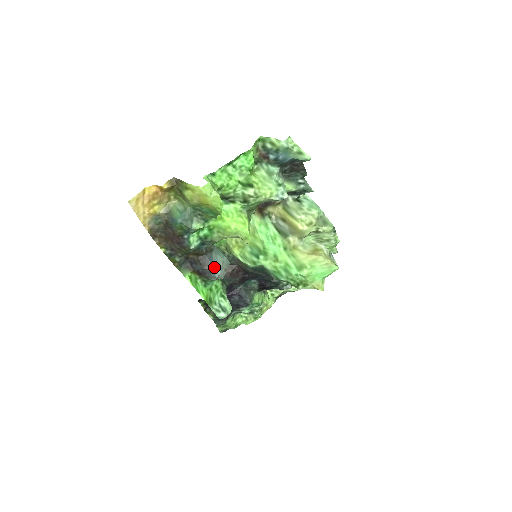
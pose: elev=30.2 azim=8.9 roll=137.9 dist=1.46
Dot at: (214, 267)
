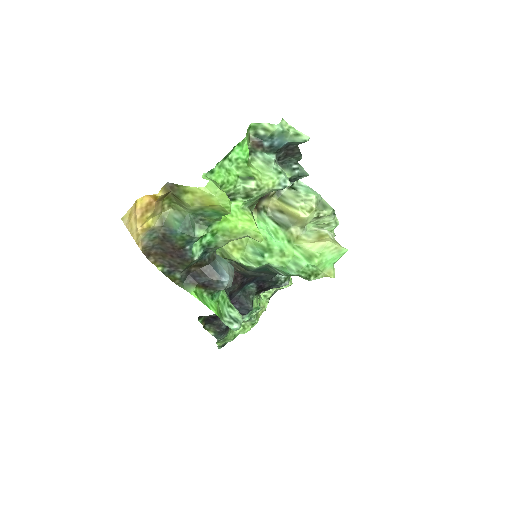
Dot at: (221, 276)
